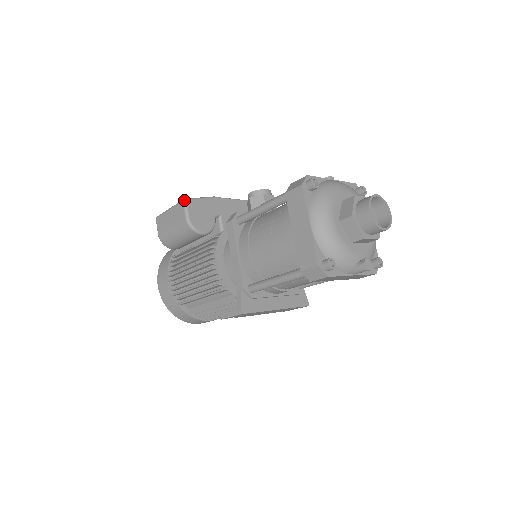
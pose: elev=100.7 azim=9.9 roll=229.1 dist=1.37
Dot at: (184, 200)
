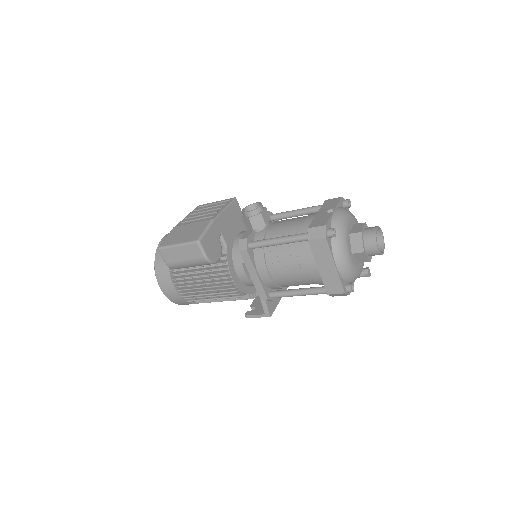
Dot at: (198, 242)
